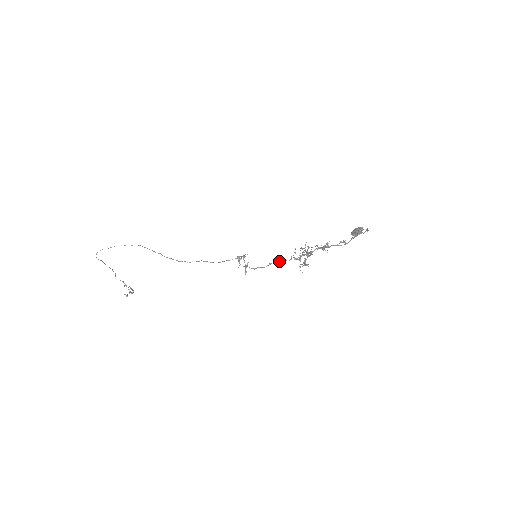
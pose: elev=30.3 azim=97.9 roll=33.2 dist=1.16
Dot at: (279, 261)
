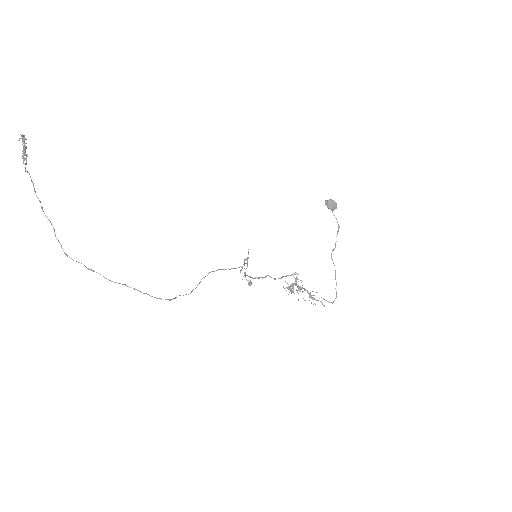
Dot at: (275, 279)
